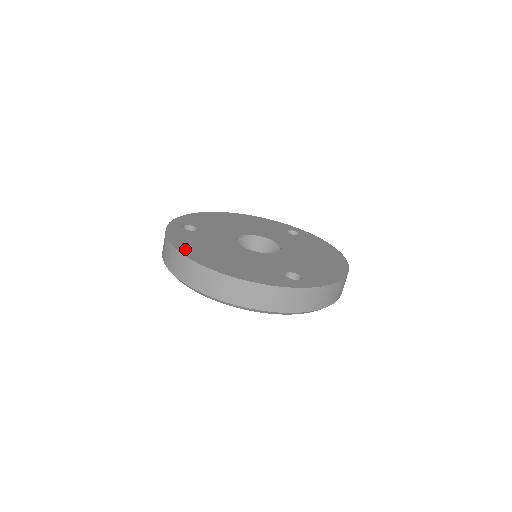
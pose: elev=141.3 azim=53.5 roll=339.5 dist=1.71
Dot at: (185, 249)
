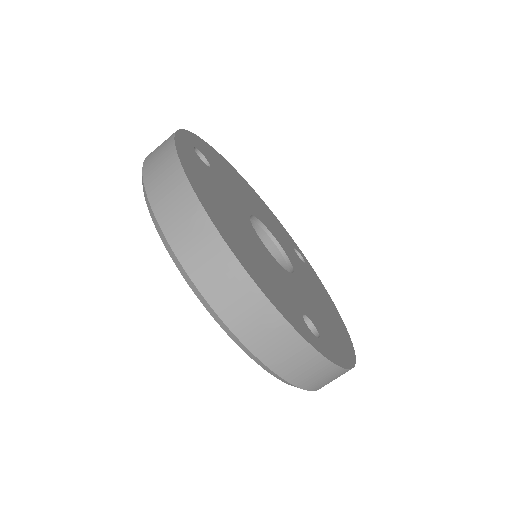
Dot at: (196, 182)
